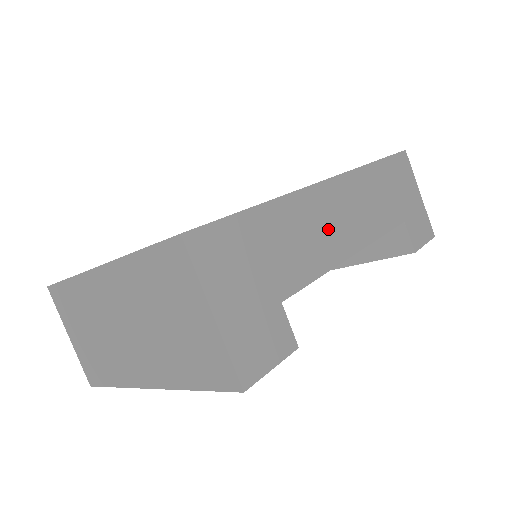
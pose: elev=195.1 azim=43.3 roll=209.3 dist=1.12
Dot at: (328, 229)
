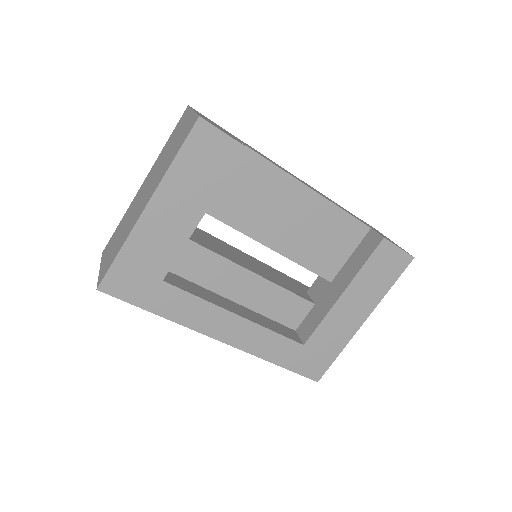
Dot at: (288, 172)
